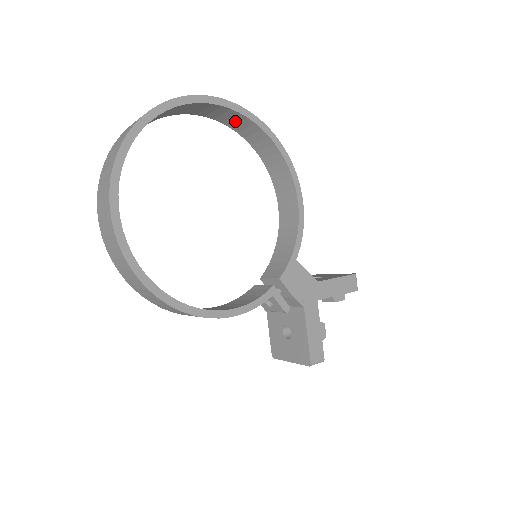
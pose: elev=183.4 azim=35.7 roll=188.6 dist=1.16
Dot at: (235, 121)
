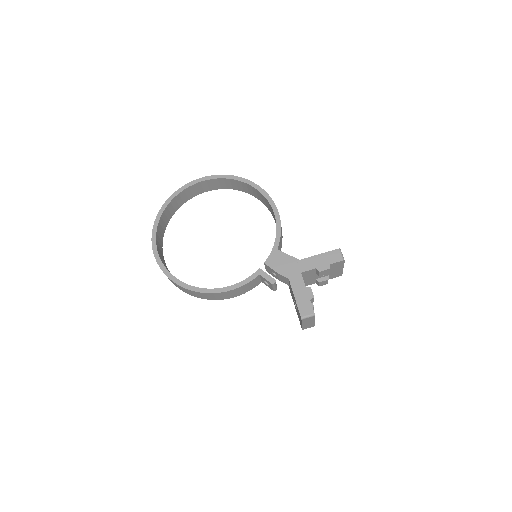
Dot at: (229, 184)
